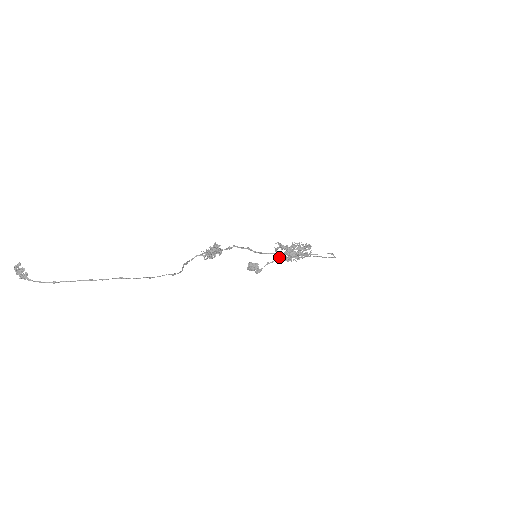
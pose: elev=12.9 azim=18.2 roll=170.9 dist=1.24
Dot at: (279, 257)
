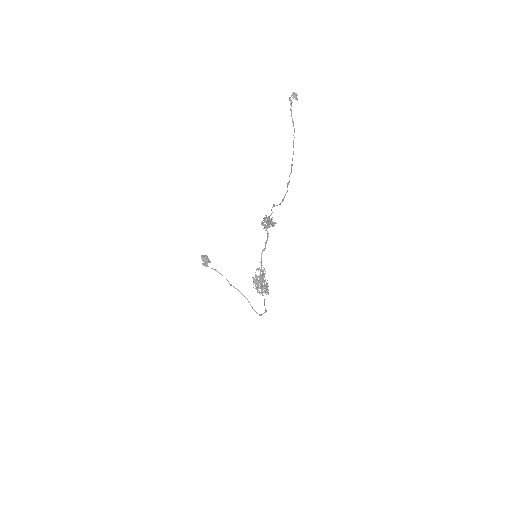
Dot at: occluded
